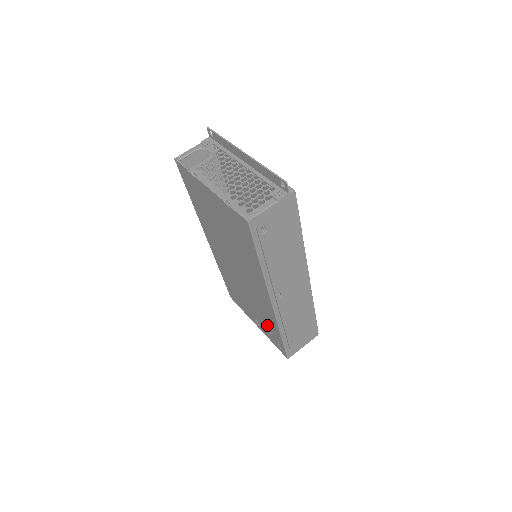
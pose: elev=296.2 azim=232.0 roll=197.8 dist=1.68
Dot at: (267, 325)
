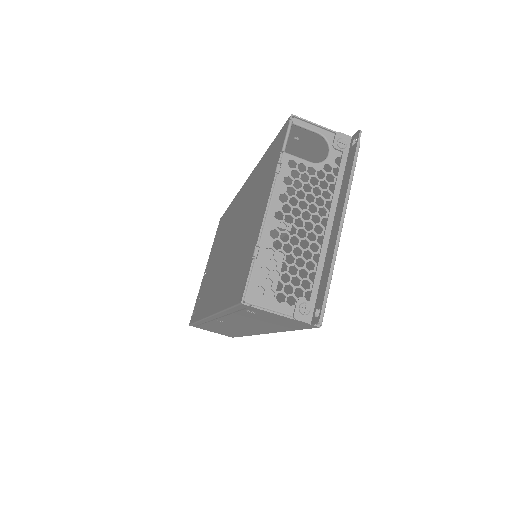
Dot at: occluded
